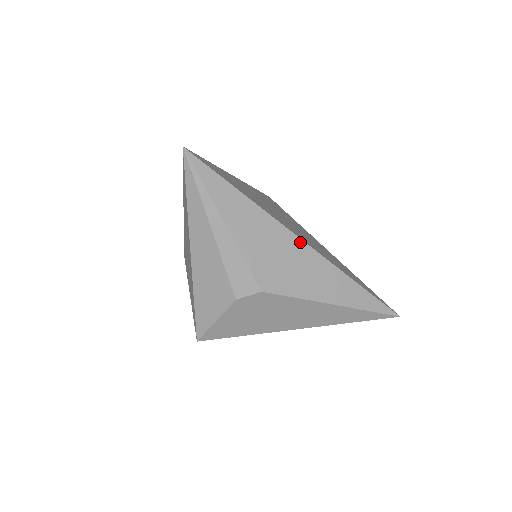
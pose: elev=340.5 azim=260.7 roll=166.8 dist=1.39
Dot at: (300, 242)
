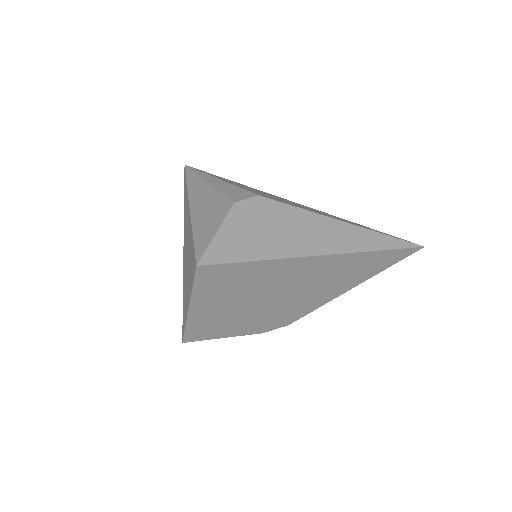
Dot at: (287, 200)
